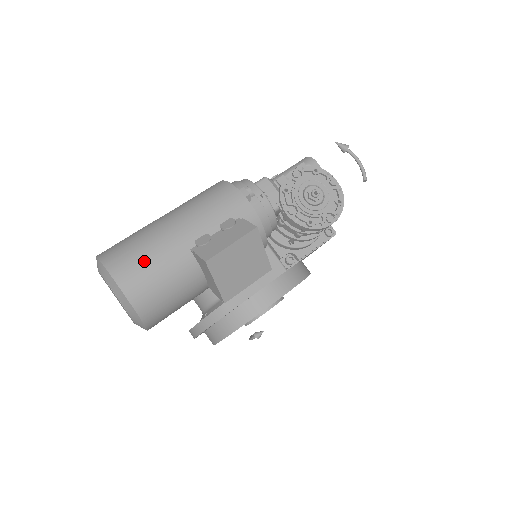
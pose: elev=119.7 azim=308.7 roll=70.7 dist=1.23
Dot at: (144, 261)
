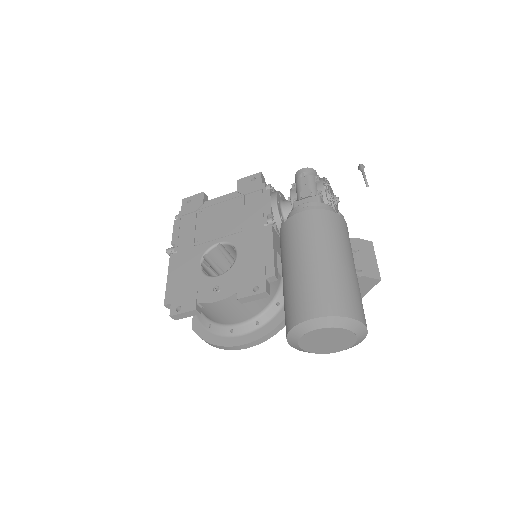
Dot at: (360, 300)
